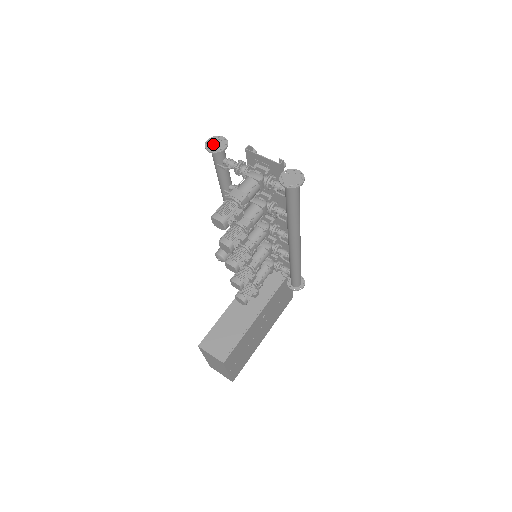
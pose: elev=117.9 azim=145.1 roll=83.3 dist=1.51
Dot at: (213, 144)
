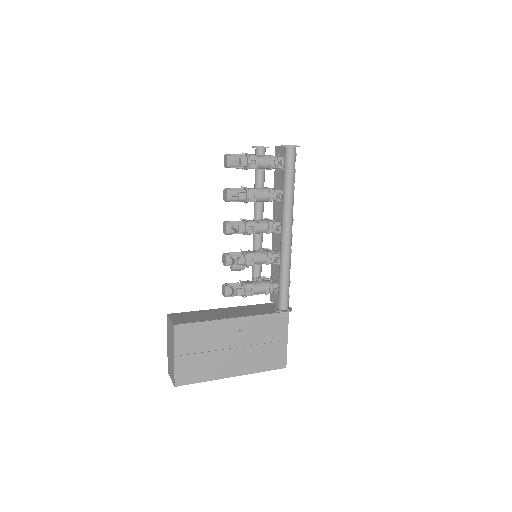
Dot at: occluded
